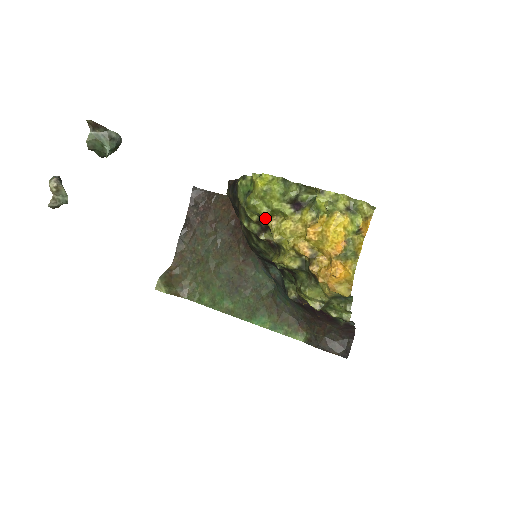
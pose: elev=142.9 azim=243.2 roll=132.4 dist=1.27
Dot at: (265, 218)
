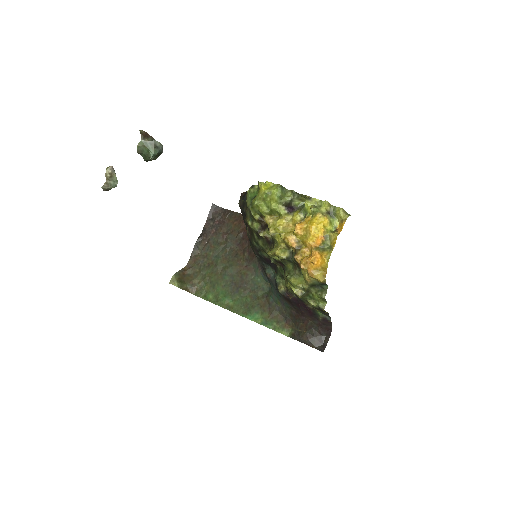
Dot at: (265, 216)
